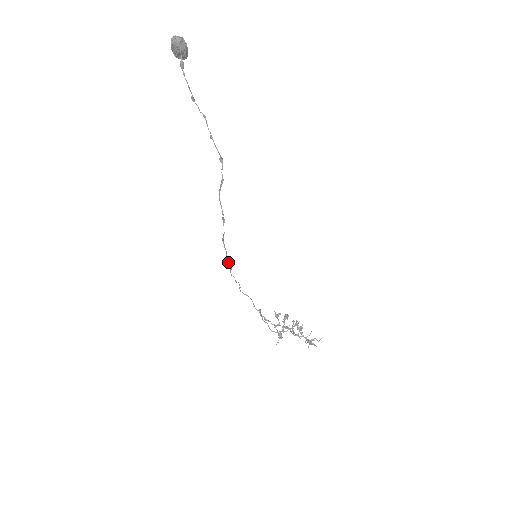
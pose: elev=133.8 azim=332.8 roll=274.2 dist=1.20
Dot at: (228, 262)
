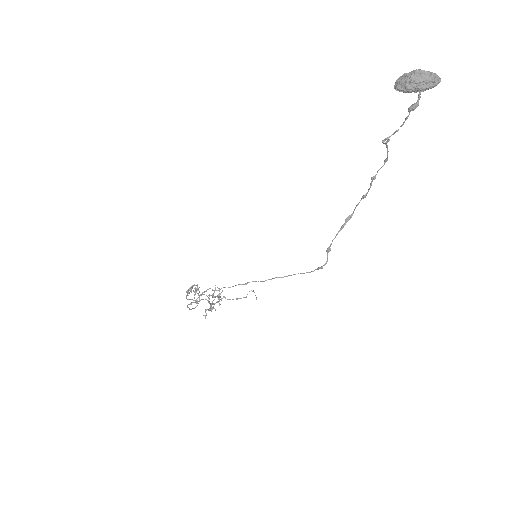
Dot at: occluded
